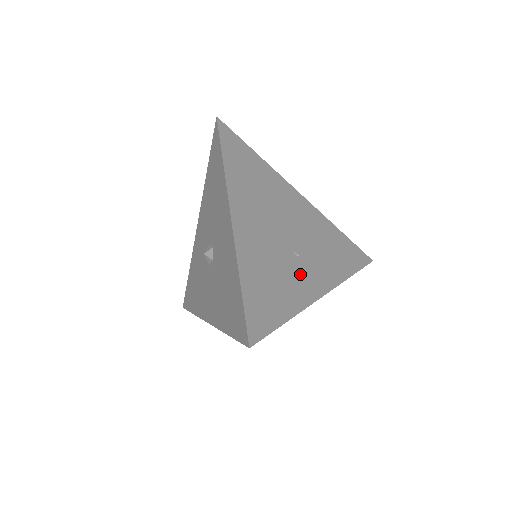
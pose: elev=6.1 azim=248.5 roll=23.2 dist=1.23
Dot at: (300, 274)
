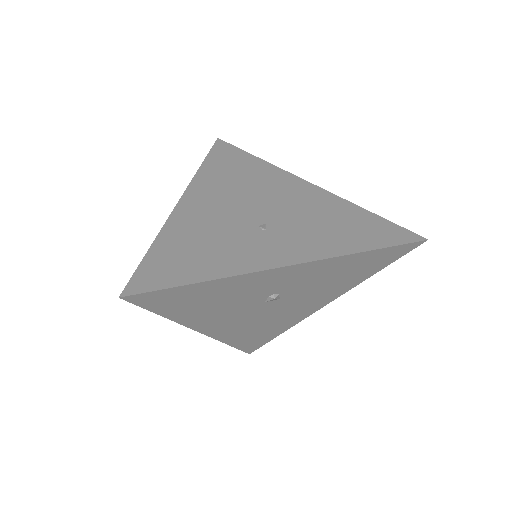
Dot at: (255, 245)
